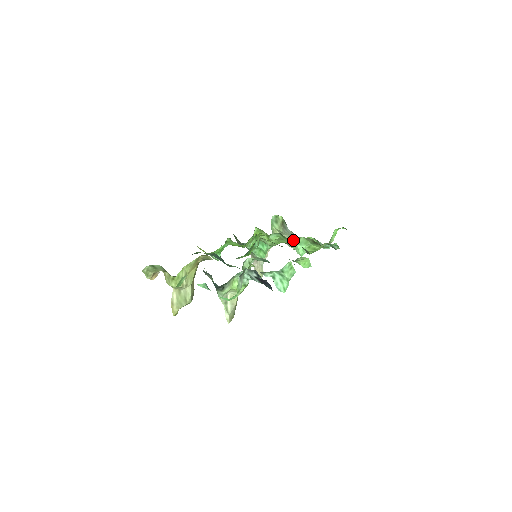
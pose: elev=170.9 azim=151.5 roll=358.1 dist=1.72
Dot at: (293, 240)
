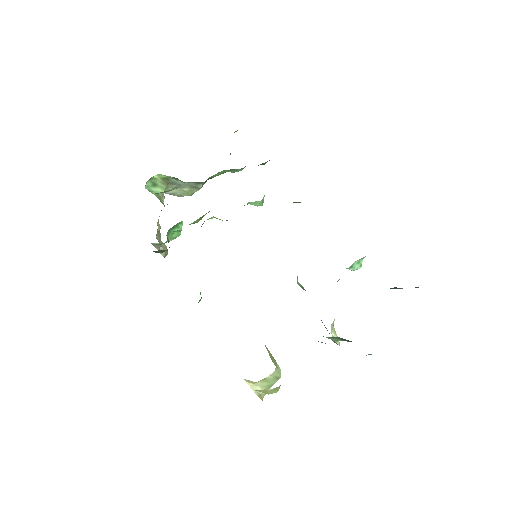
Dot at: occluded
